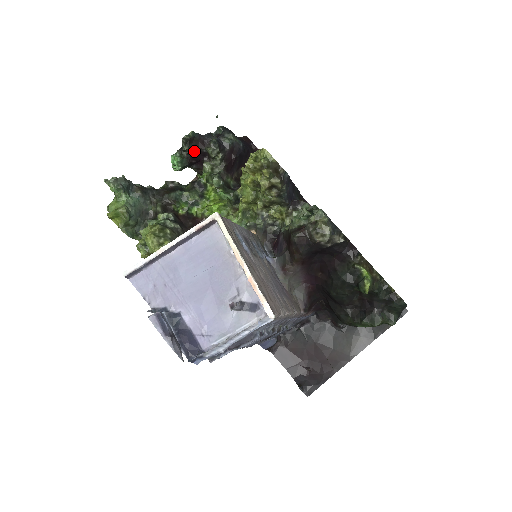
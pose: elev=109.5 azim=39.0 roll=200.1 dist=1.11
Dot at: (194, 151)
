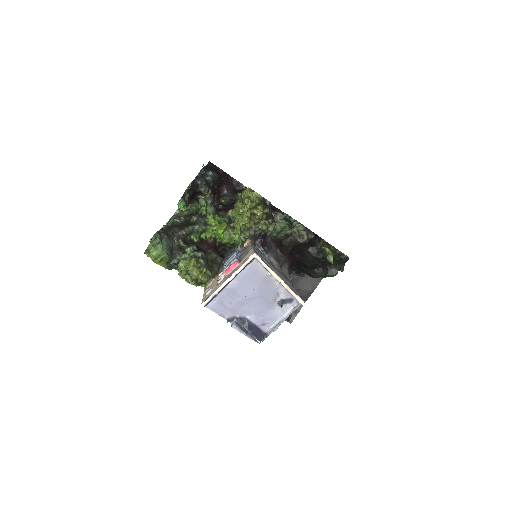
Dot at: (192, 194)
